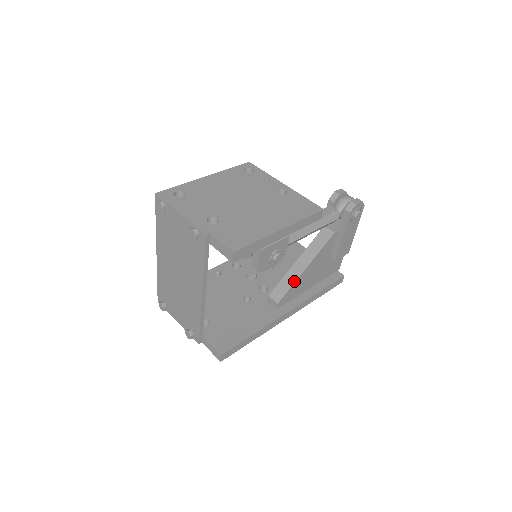
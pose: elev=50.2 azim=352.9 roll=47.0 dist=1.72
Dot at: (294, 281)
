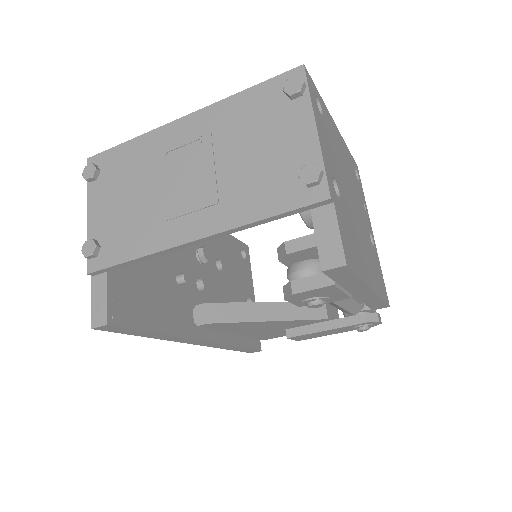
Dot at: (248, 320)
